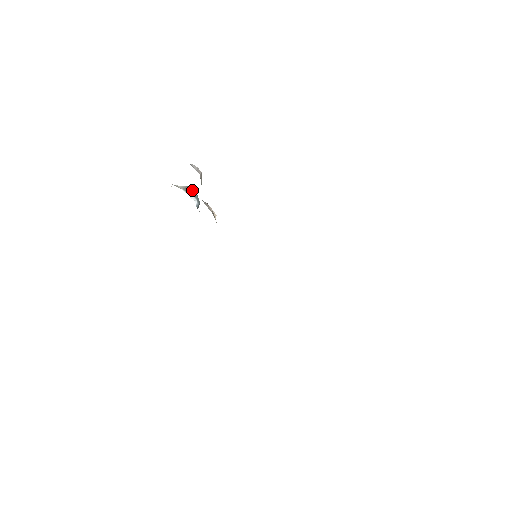
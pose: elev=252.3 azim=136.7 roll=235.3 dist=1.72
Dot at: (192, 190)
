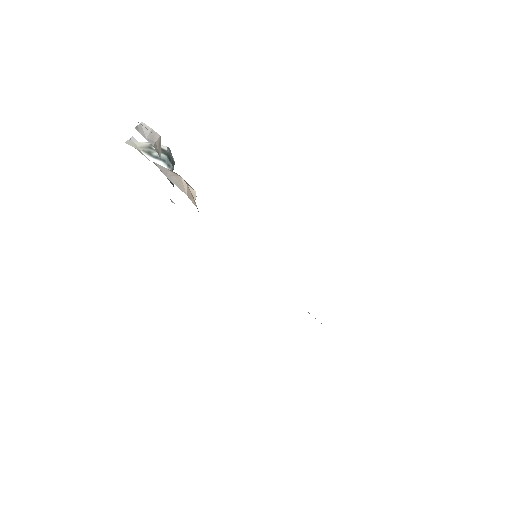
Dot at: occluded
